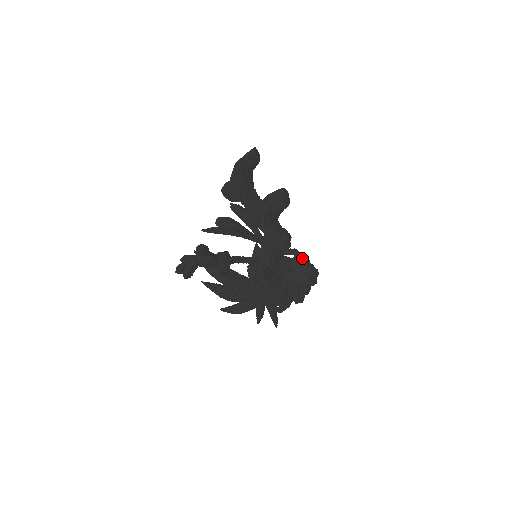
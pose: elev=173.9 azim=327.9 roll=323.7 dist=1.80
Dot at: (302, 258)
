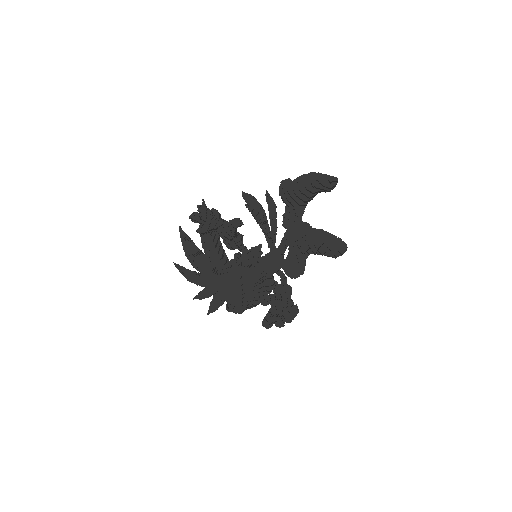
Dot at: (290, 290)
